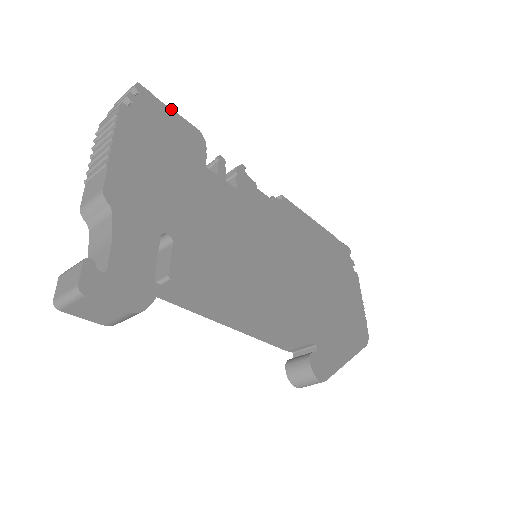
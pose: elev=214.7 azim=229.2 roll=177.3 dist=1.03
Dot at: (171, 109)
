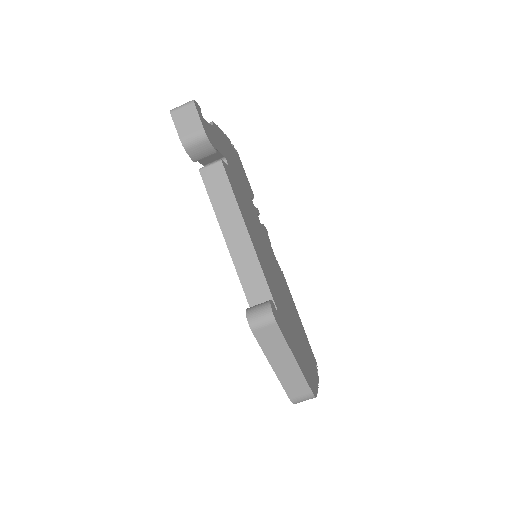
Dot at: (245, 173)
